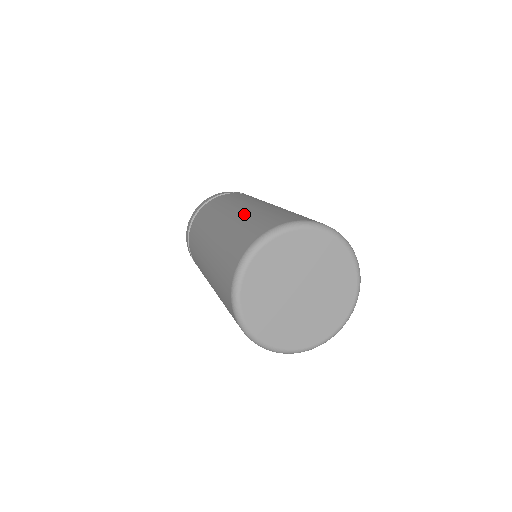
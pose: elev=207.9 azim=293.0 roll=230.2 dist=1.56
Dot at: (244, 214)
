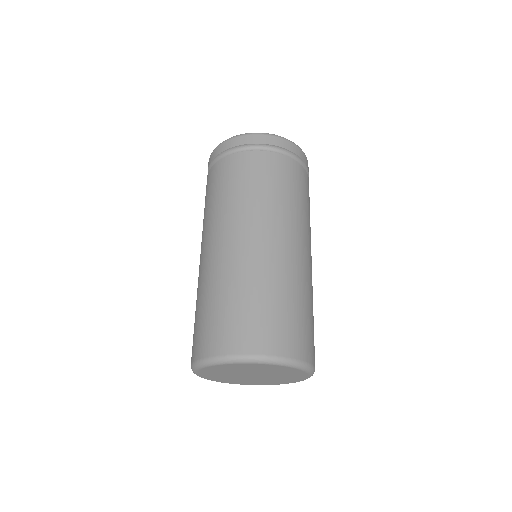
Dot at: (211, 275)
